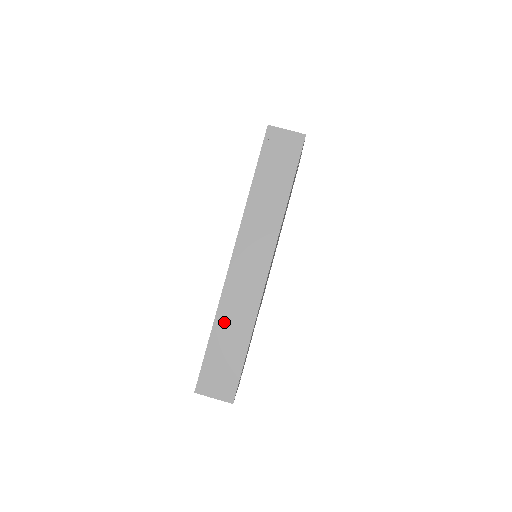
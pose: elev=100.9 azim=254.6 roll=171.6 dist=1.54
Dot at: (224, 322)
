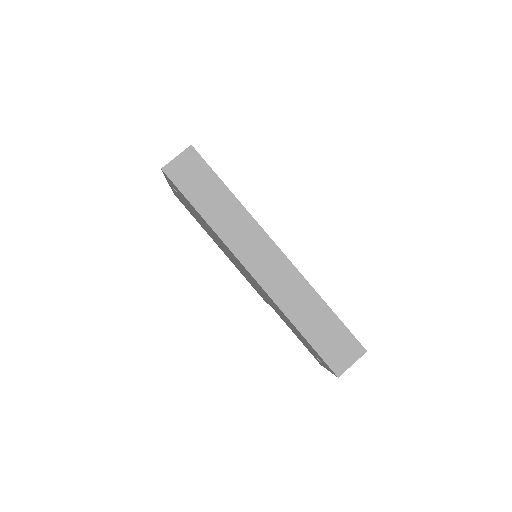
Dot at: (297, 314)
